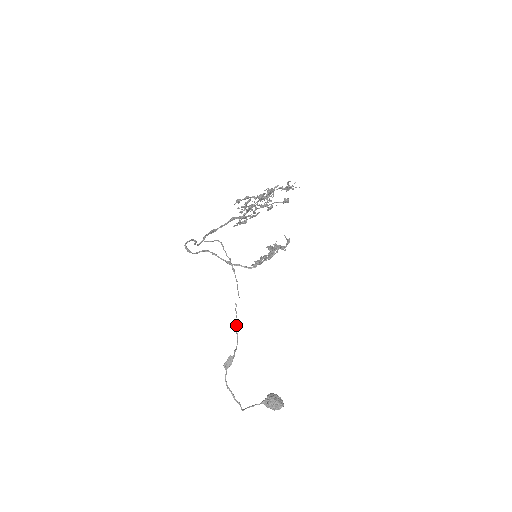
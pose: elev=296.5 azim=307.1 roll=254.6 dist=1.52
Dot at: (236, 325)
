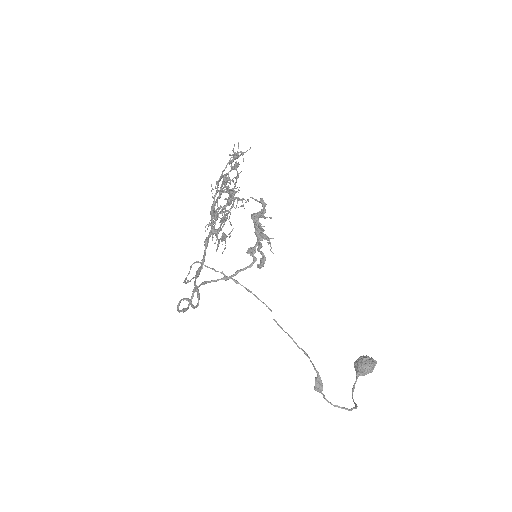
Dot at: occluded
